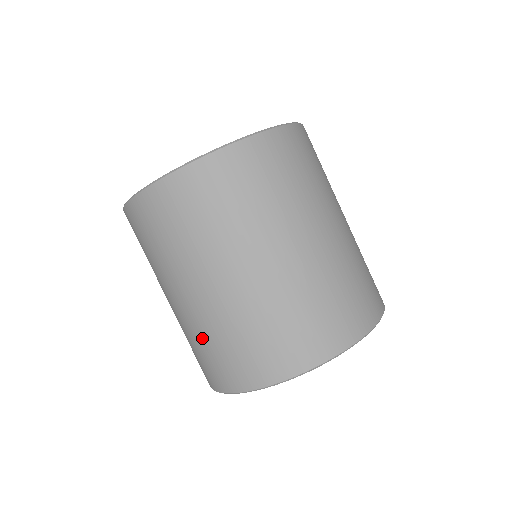
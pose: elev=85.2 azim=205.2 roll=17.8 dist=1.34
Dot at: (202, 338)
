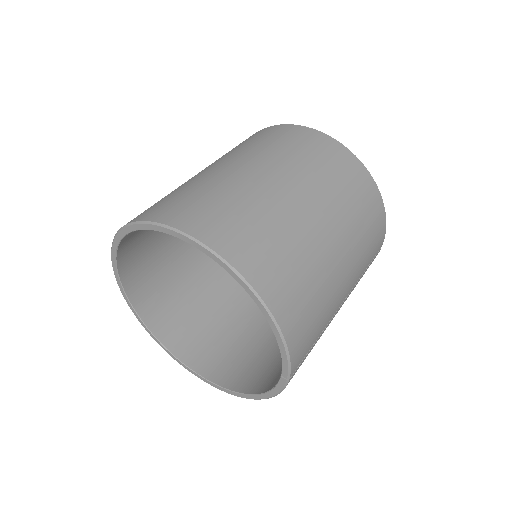
Dot at: occluded
